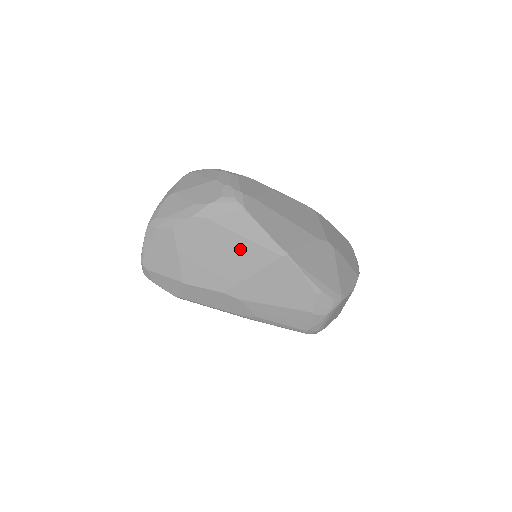
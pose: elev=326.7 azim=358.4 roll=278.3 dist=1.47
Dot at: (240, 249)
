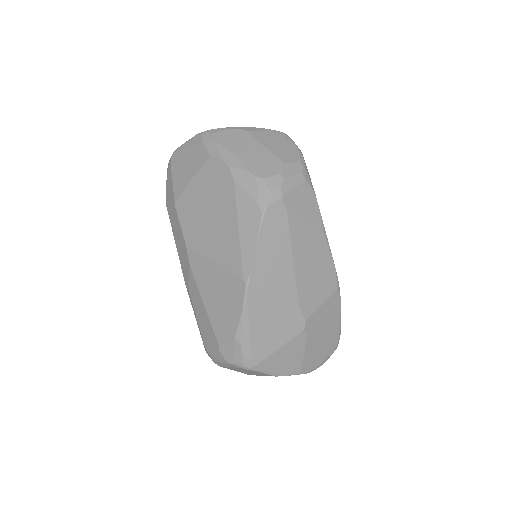
Dot at: (227, 233)
